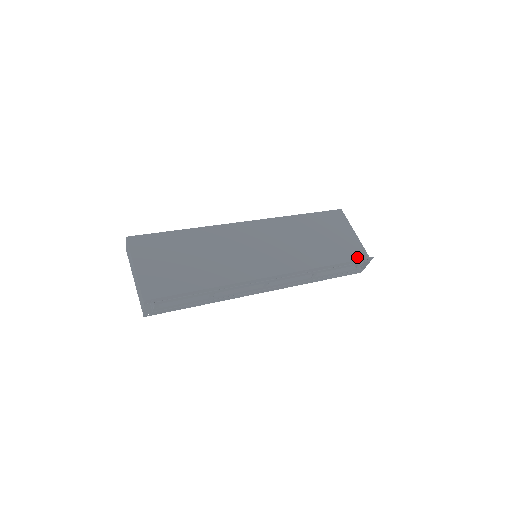
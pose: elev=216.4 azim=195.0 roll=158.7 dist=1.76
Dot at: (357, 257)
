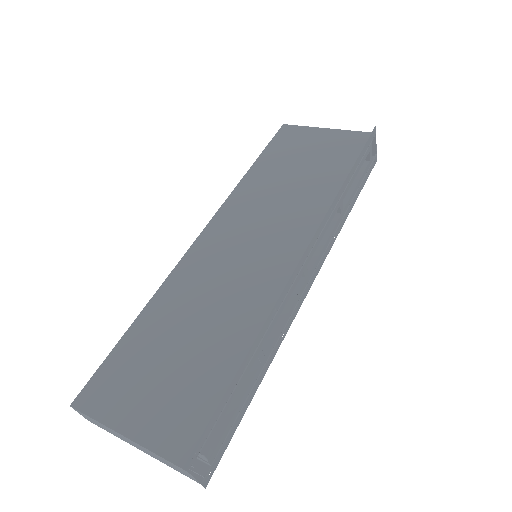
Dot at: (359, 145)
